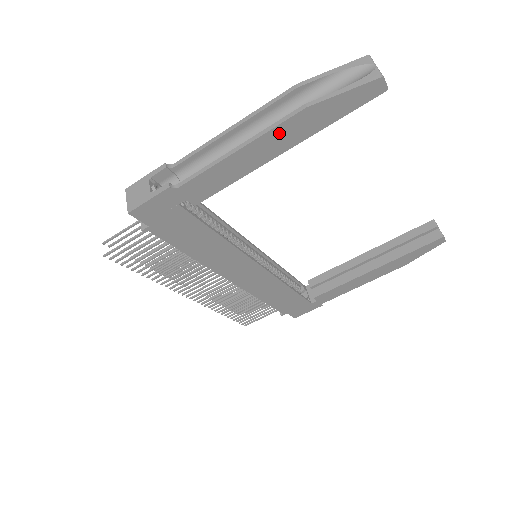
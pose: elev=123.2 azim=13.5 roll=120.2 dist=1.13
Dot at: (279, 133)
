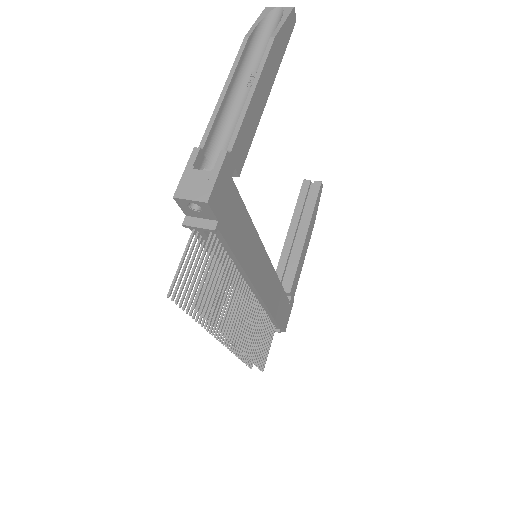
Dot at: (267, 68)
